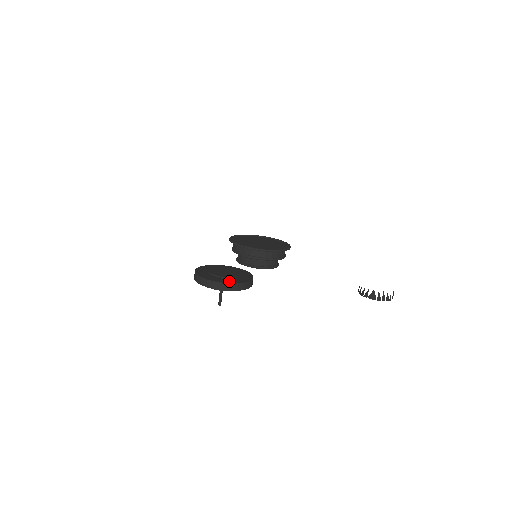
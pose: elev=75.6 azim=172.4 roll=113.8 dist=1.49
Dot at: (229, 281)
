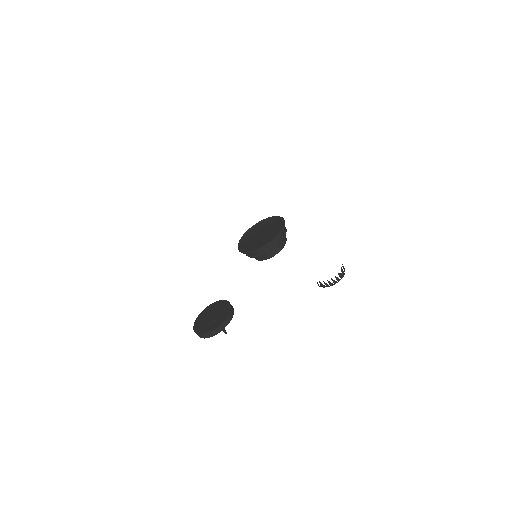
Dot at: (210, 329)
